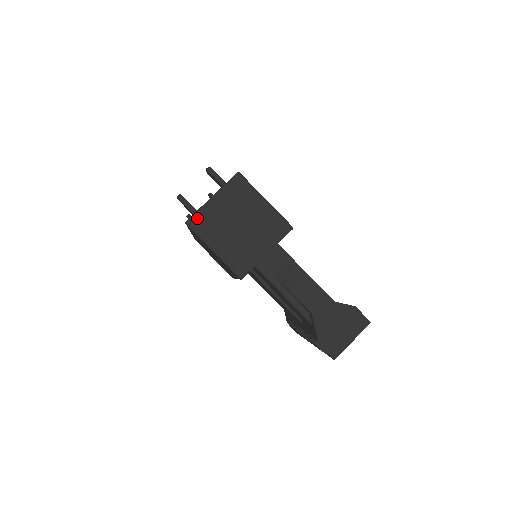
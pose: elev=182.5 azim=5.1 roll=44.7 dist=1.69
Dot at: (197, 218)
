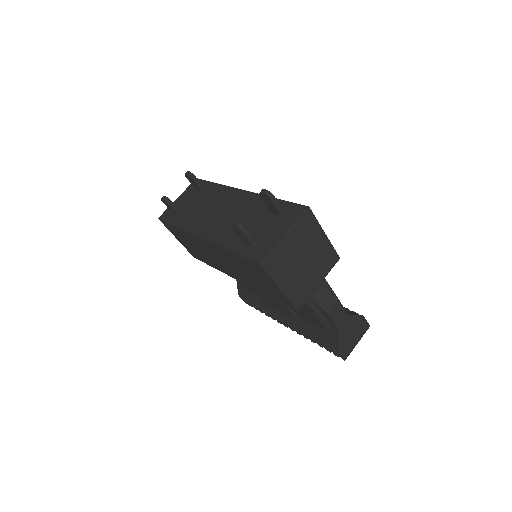
Dot at: (271, 258)
